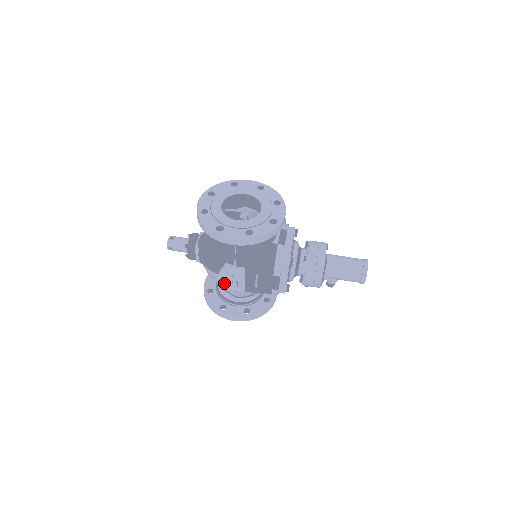
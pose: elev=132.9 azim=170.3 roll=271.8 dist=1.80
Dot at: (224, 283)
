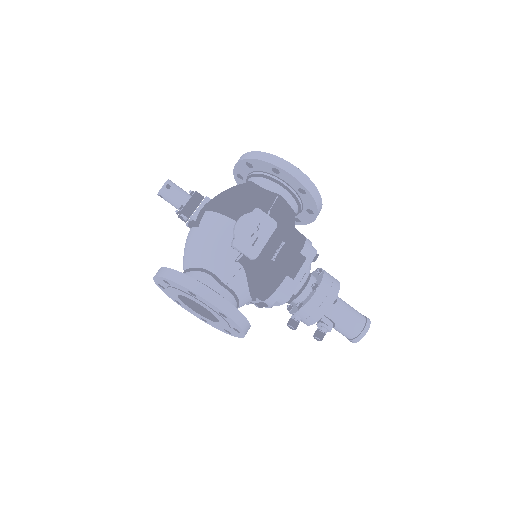
Dot at: (239, 233)
